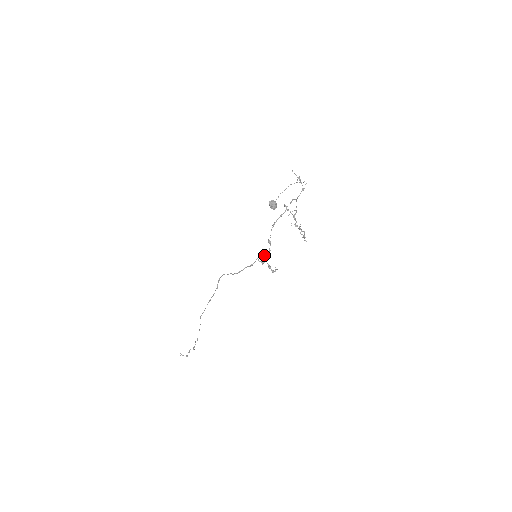
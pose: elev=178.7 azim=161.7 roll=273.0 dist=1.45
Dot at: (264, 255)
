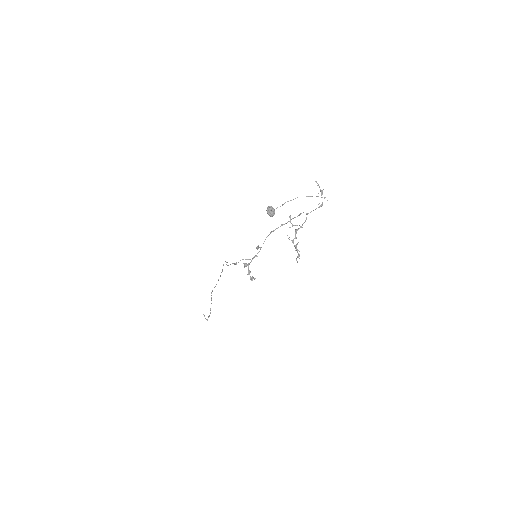
Dot at: (249, 259)
